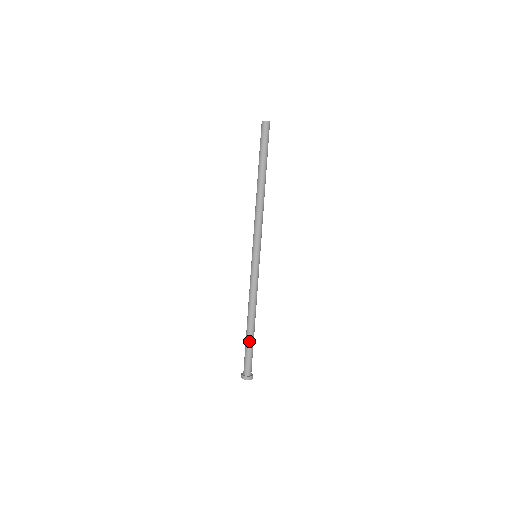
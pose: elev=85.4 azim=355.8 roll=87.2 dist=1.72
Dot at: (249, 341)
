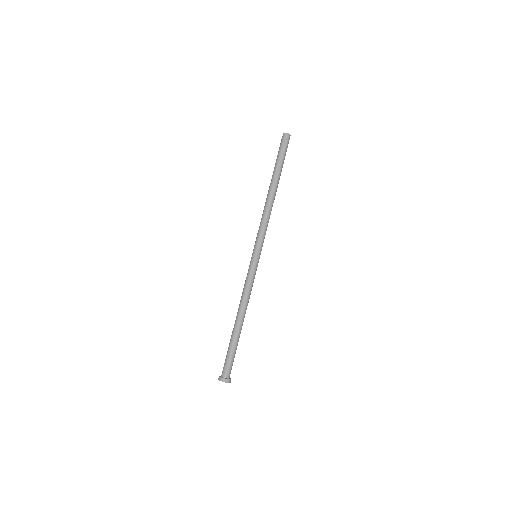
Dot at: (232, 340)
